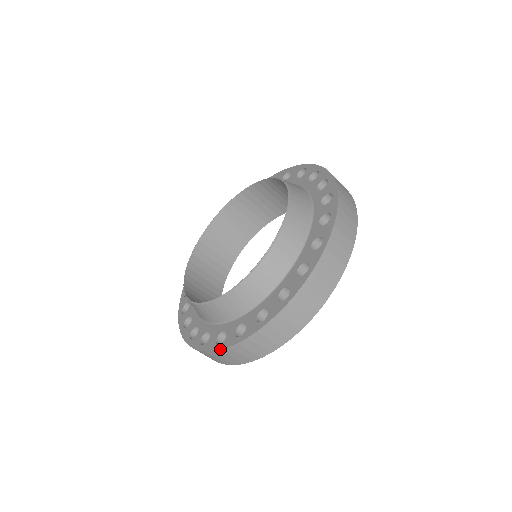
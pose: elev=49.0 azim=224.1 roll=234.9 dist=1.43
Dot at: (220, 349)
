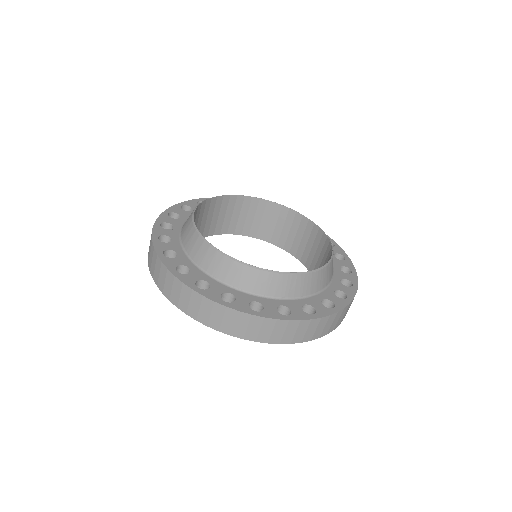
Dot at: (175, 275)
